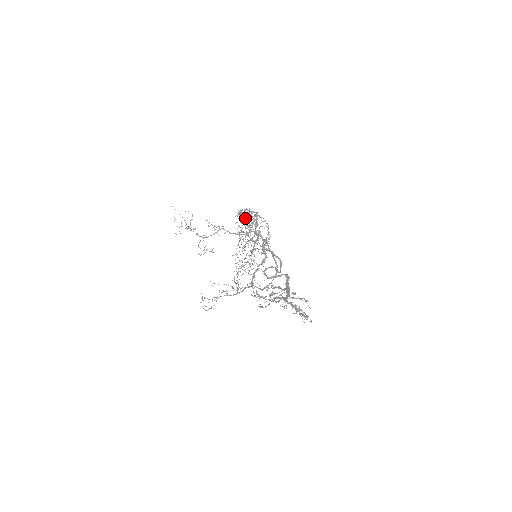
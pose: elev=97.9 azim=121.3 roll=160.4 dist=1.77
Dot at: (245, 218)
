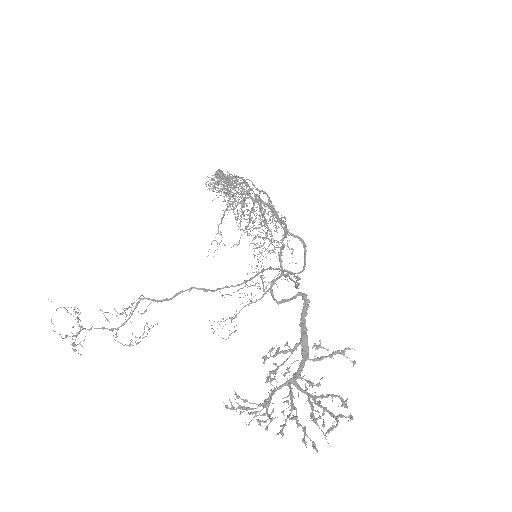
Dot at: (222, 189)
